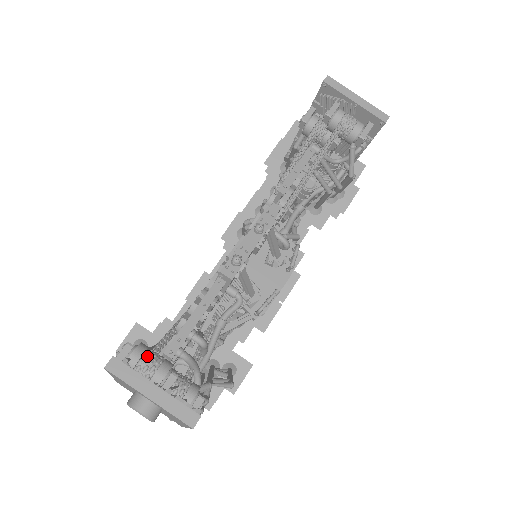
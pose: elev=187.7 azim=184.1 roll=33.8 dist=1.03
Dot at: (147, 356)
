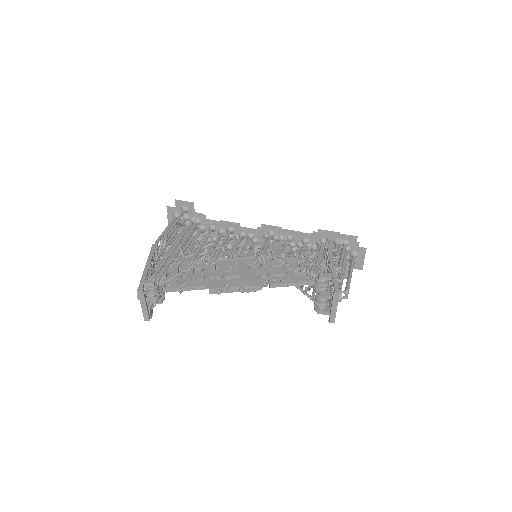
Dot at: (154, 294)
